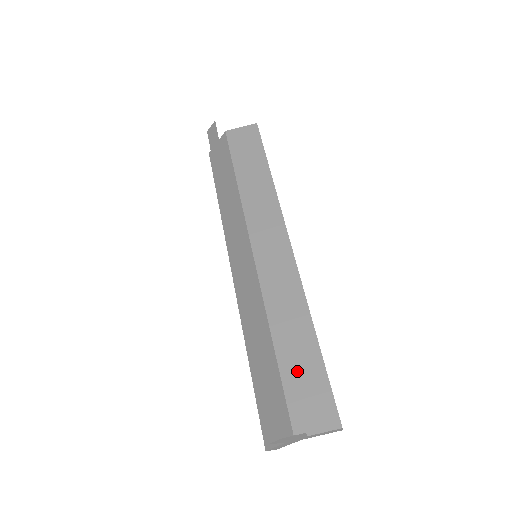
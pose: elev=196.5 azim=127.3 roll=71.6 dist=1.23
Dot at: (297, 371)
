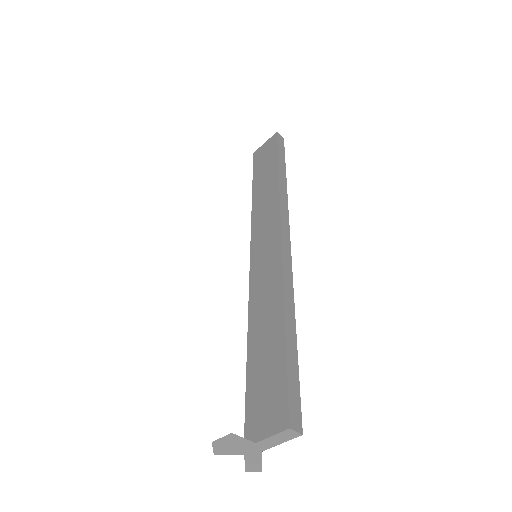
Dot at: (260, 366)
